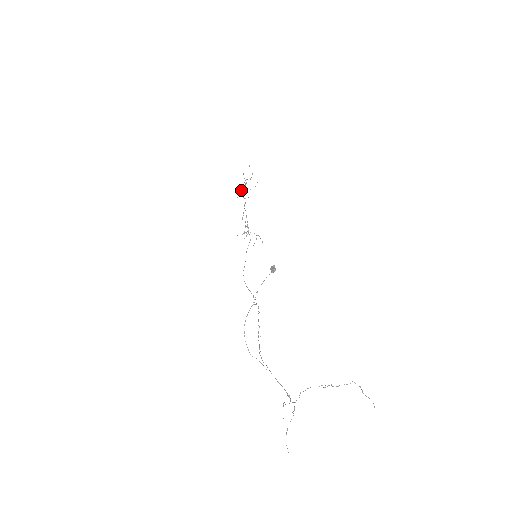
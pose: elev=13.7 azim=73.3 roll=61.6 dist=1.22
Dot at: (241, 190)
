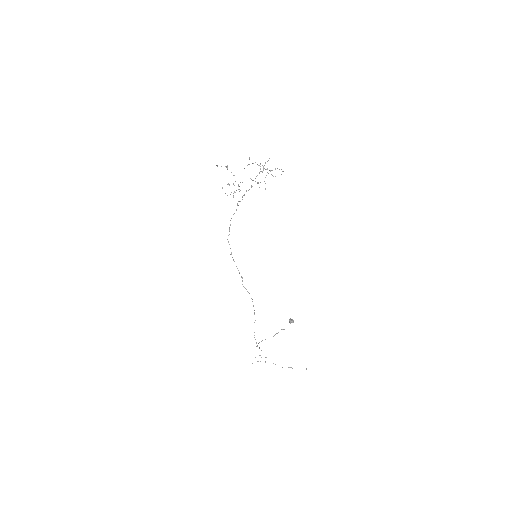
Dot at: occluded
